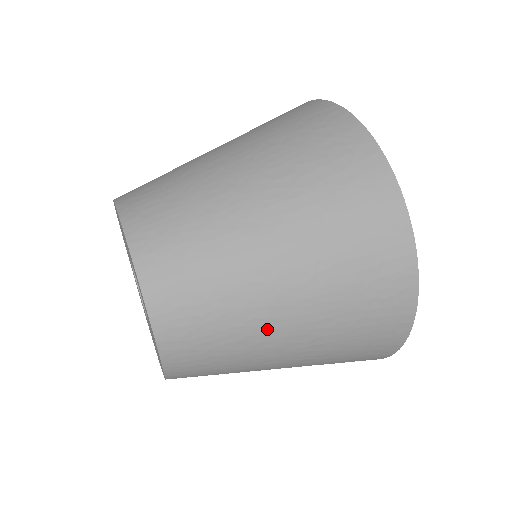
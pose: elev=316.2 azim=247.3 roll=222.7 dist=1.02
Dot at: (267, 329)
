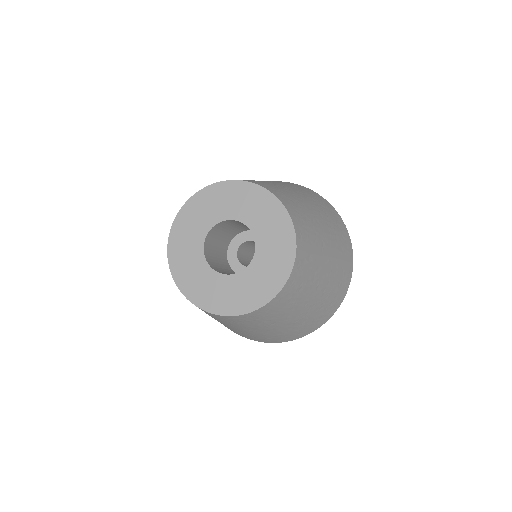
Dot at: (283, 187)
